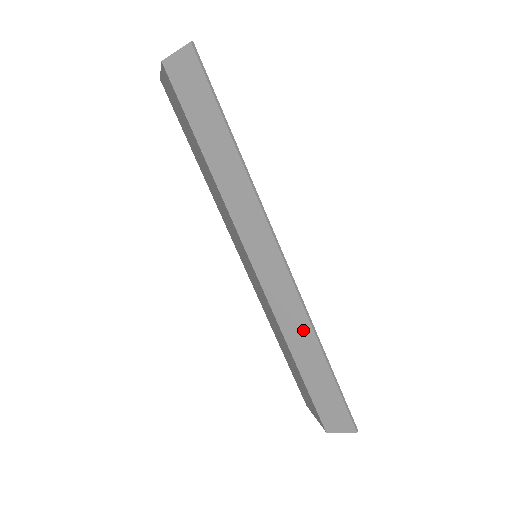
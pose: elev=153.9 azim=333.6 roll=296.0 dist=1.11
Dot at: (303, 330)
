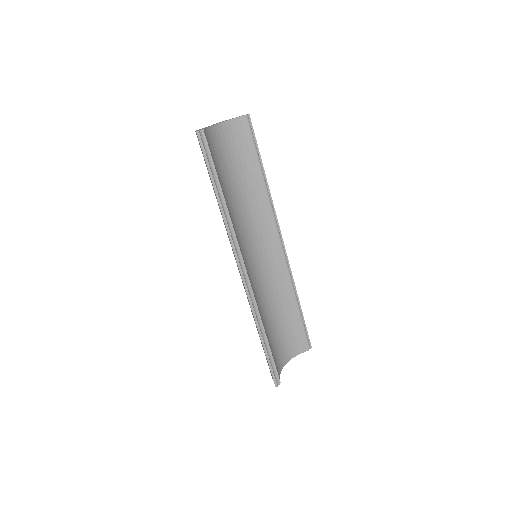
Dot at: (253, 316)
